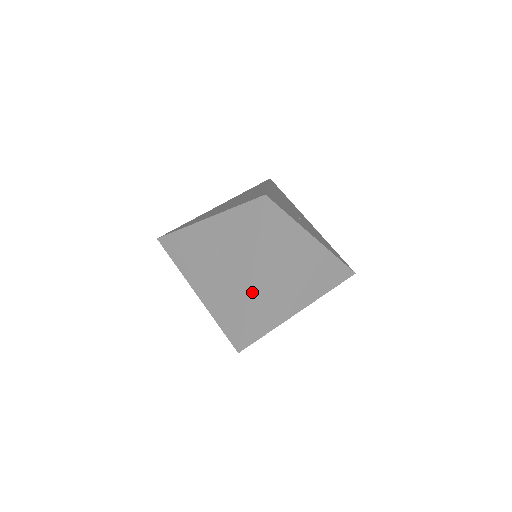
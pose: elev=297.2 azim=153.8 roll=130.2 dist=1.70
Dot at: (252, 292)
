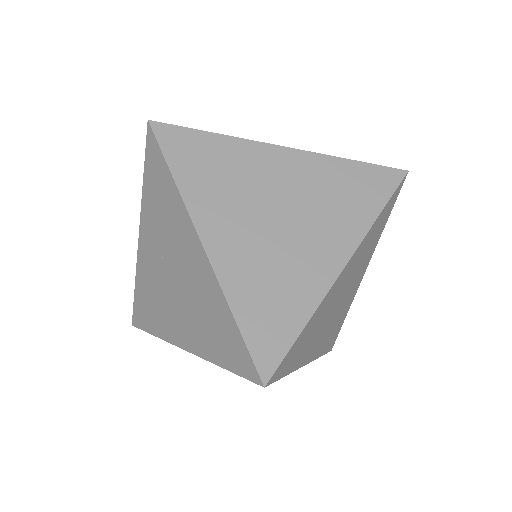
Dot at: (219, 265)
